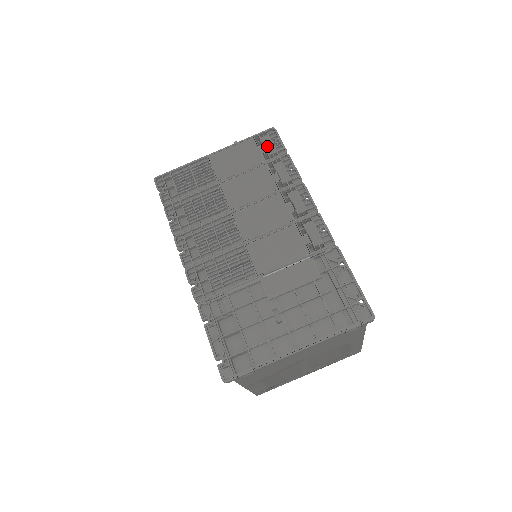
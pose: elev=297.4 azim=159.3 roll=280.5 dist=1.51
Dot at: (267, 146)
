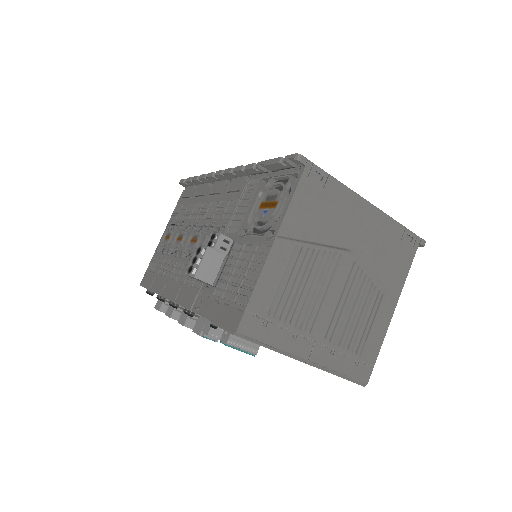
Dot at: occluded
